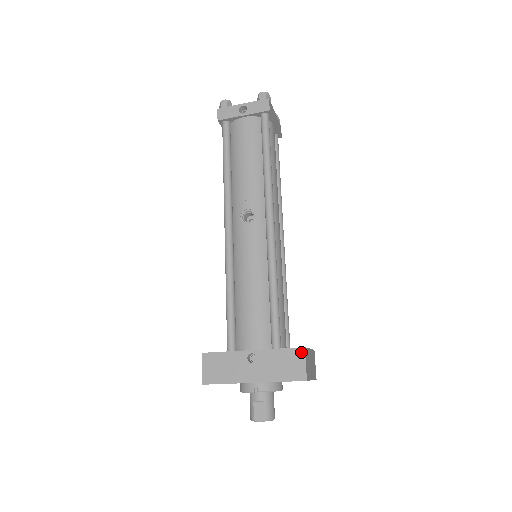
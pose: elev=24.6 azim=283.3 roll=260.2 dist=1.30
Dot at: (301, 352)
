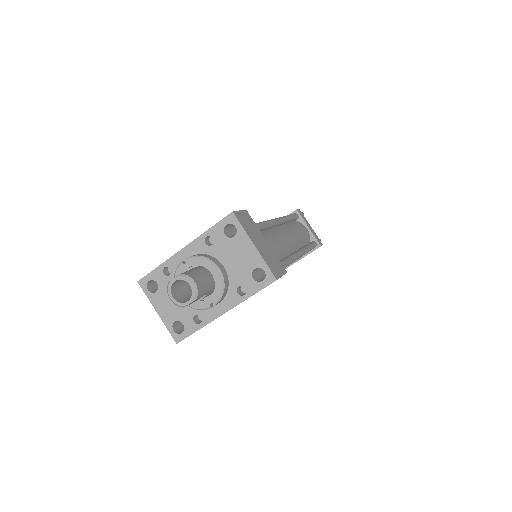
Dot at: occluded
